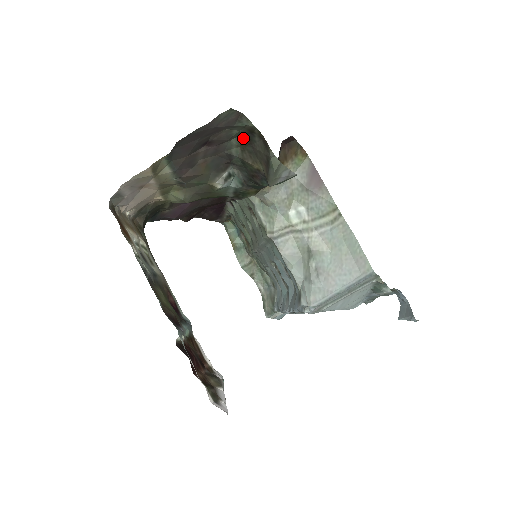
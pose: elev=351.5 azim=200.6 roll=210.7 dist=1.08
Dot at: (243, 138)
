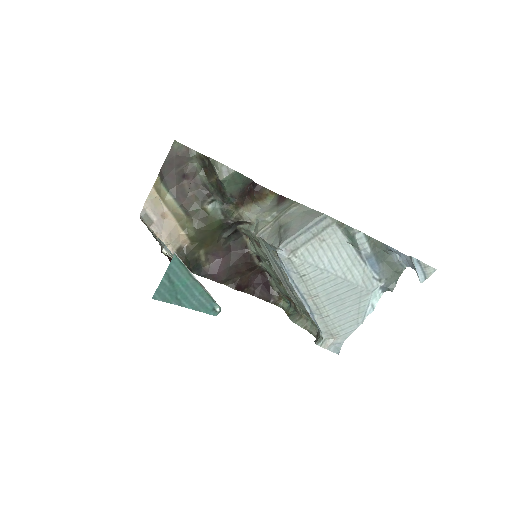
Dot at: (204, 170)
